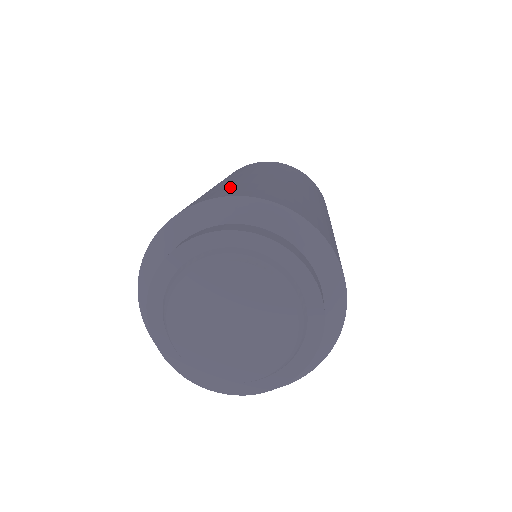
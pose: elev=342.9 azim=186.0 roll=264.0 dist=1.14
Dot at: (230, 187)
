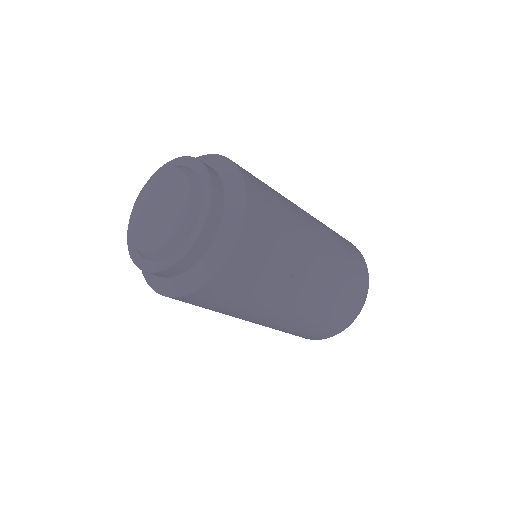
Dot at: occluded
